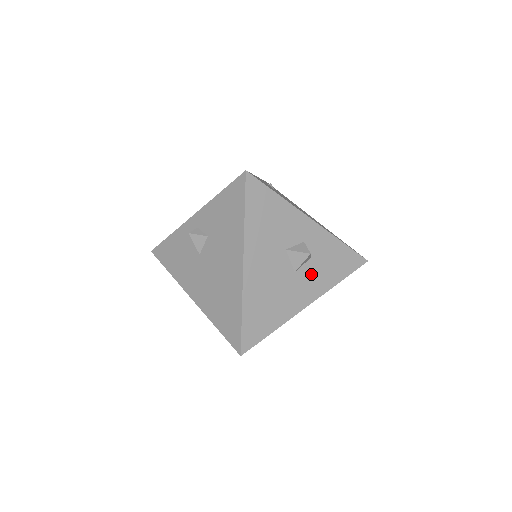
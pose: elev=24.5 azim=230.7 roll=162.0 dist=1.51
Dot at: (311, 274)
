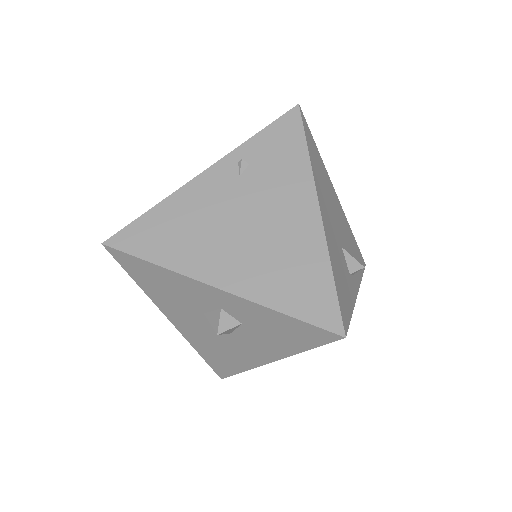
Dot at: (254, 338)
